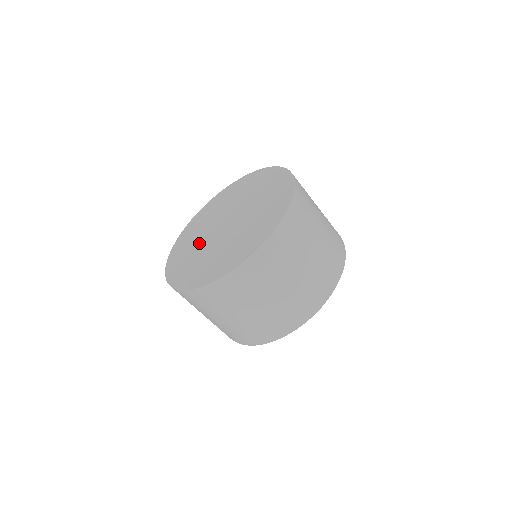
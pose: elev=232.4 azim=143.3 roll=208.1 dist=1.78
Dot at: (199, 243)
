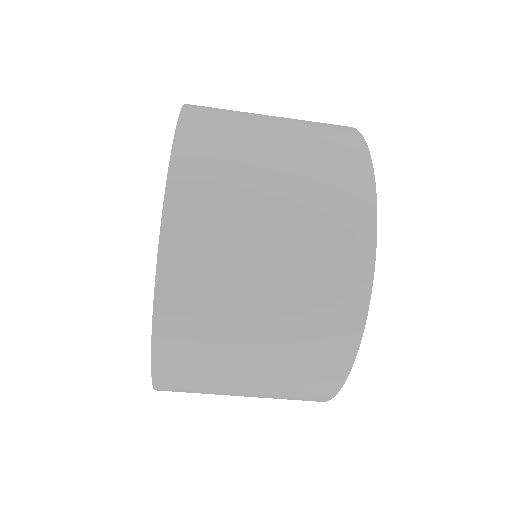
Dot at: occluded
